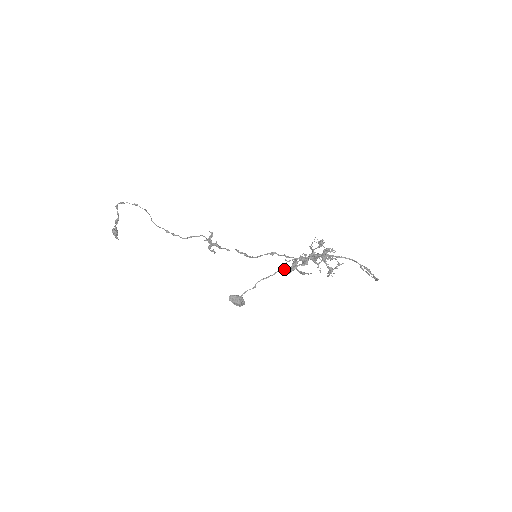
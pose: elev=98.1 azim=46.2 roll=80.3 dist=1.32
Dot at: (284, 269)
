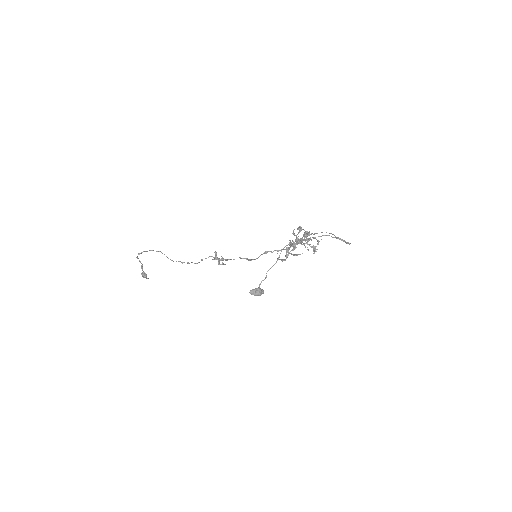
Dot at: (280, 259)
